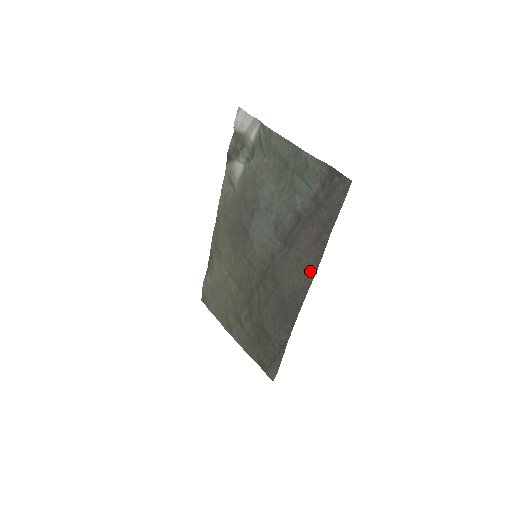
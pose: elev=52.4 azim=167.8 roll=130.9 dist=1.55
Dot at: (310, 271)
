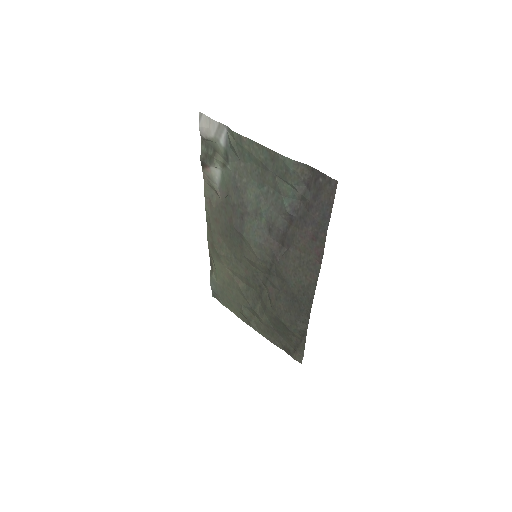
Dot at: (314, 268)
